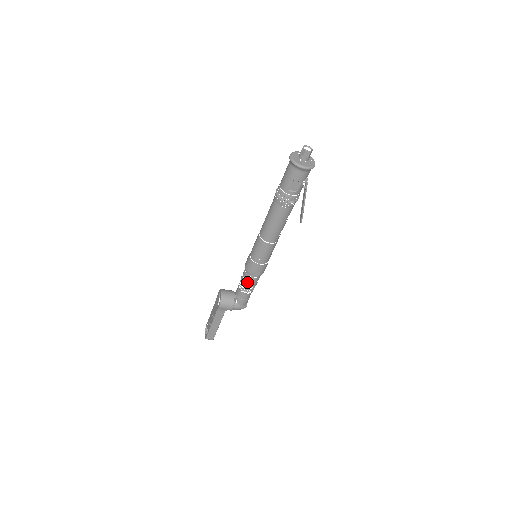
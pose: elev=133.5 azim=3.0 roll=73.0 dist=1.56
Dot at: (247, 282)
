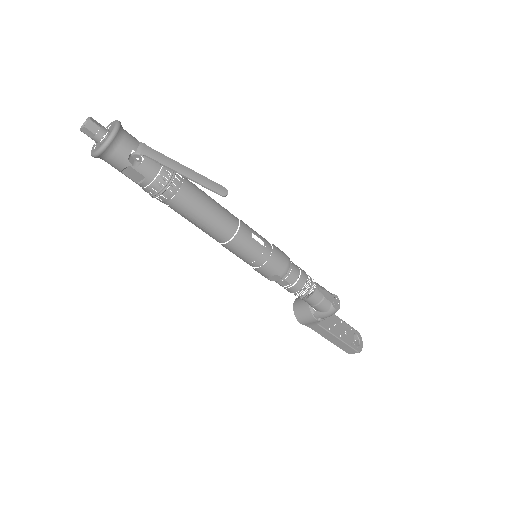
Dot at: (285, 288)
